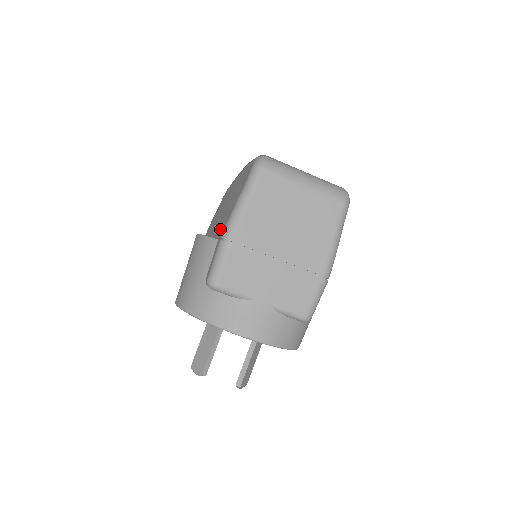
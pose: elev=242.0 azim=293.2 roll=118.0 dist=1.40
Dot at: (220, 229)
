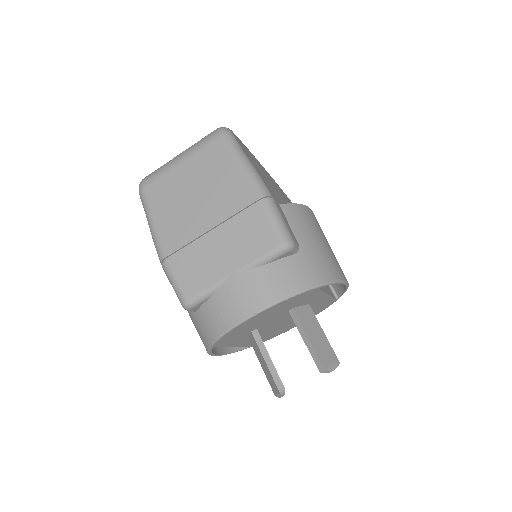
Dot at: occluded
